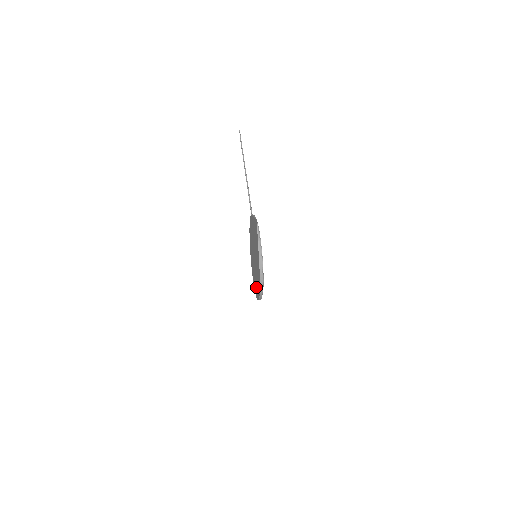
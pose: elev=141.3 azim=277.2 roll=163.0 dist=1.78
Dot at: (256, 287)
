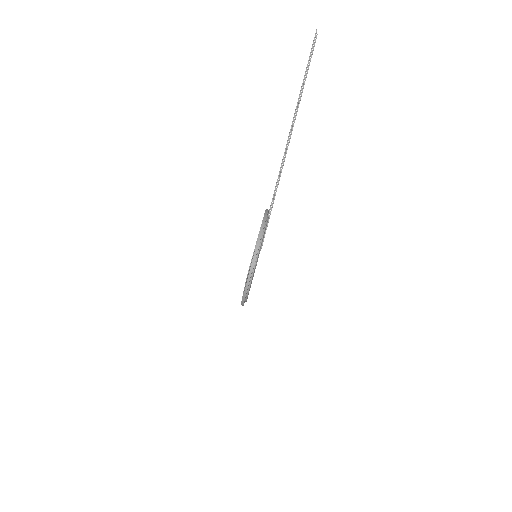
Dot at: occluded
